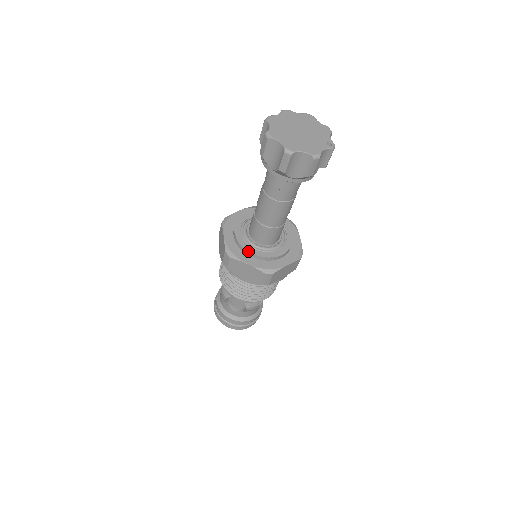
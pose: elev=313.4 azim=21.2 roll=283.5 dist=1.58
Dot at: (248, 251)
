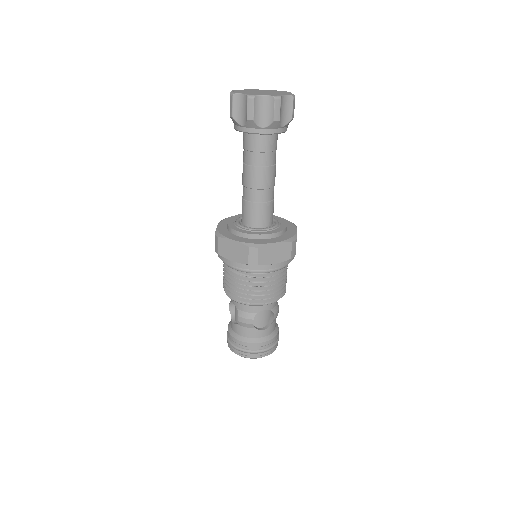
Dot at: (266, 234)
